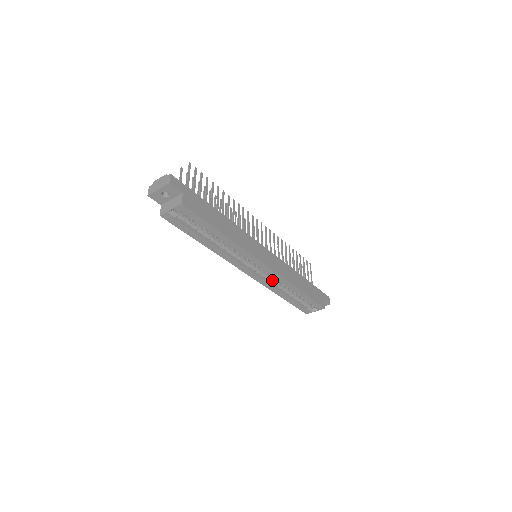
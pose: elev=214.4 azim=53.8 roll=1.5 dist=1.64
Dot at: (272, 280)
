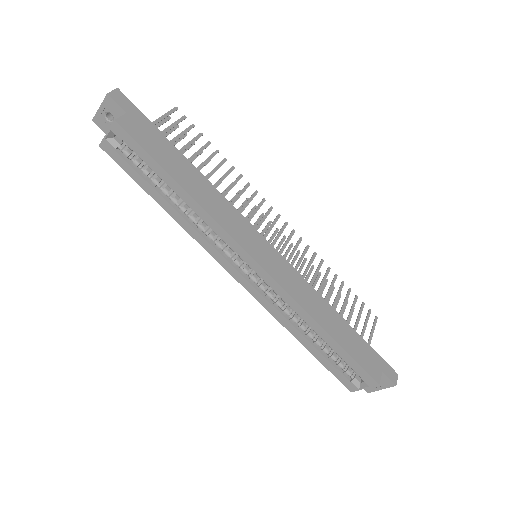
Dot at: (278, 301)
